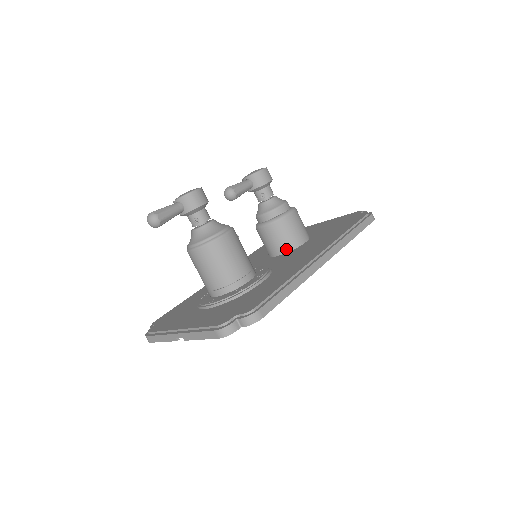
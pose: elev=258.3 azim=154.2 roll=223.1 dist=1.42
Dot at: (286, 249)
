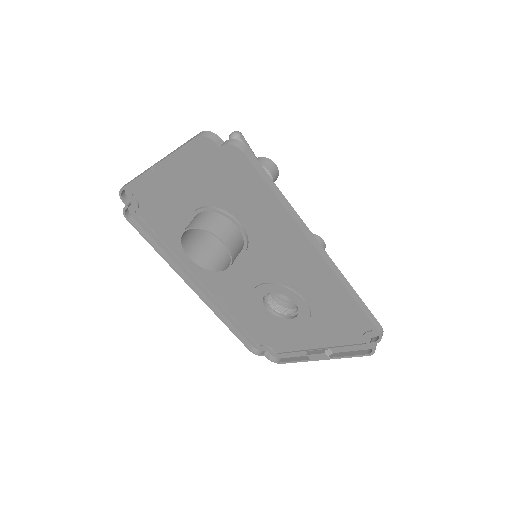
Dot at: occluded
